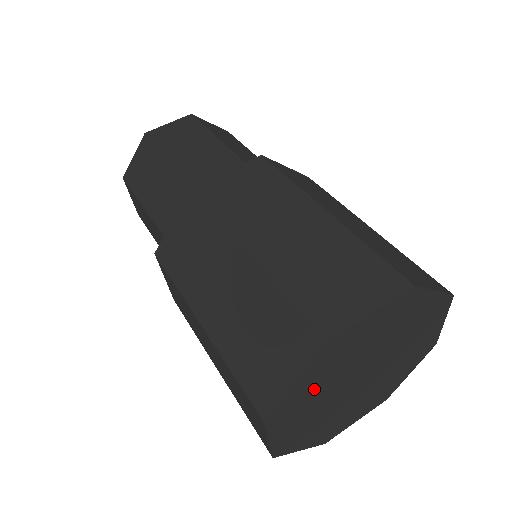
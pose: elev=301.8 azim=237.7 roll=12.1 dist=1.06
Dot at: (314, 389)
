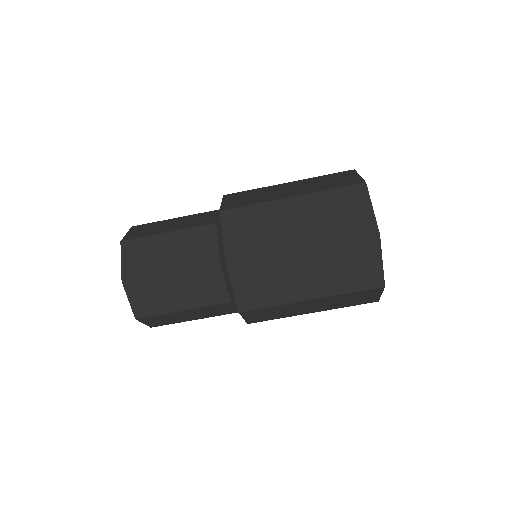
Dot at: occluded
